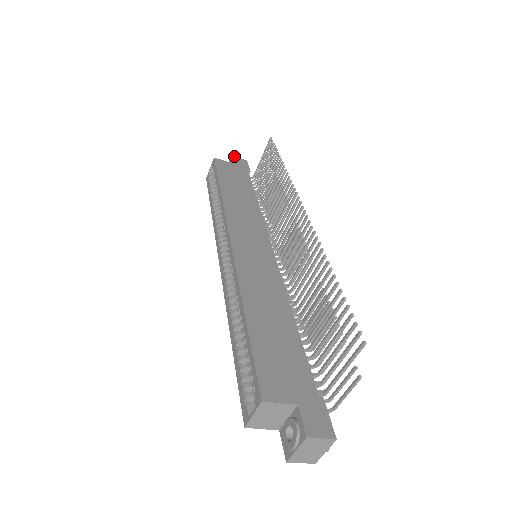
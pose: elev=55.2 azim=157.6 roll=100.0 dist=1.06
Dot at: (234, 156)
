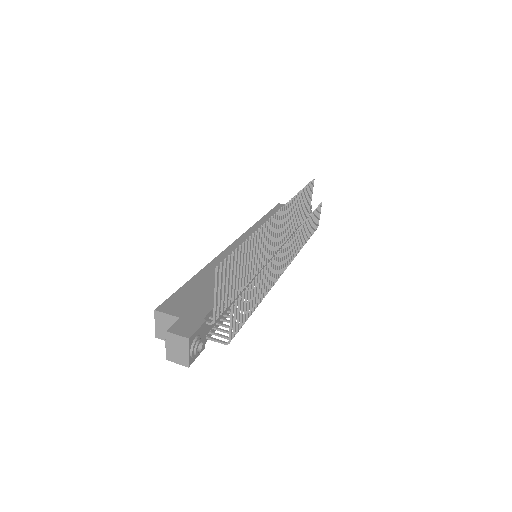
Dot at: occluded
